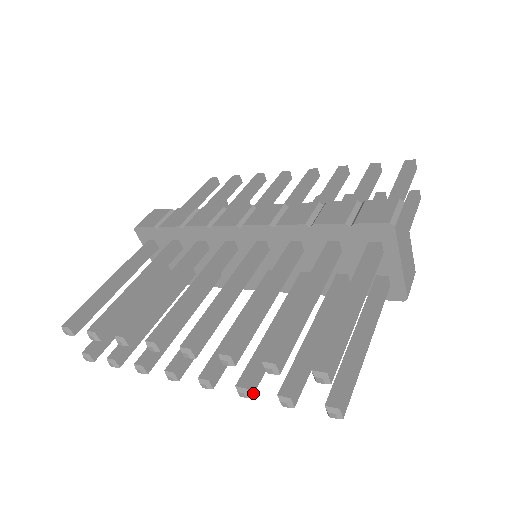
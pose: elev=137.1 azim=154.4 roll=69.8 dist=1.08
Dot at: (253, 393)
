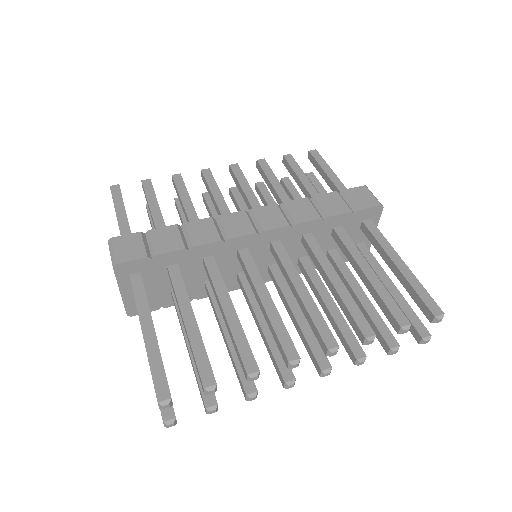
Dot at: occluded
